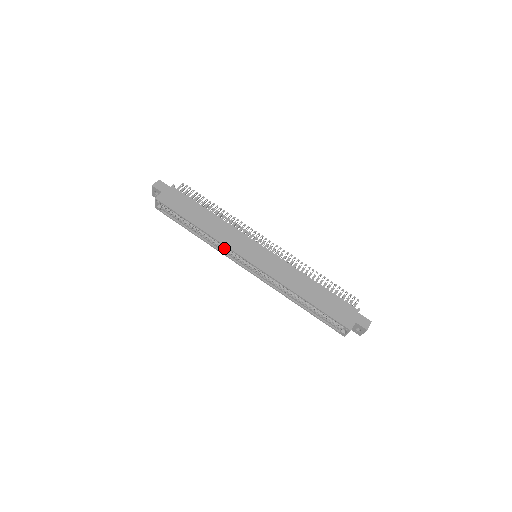
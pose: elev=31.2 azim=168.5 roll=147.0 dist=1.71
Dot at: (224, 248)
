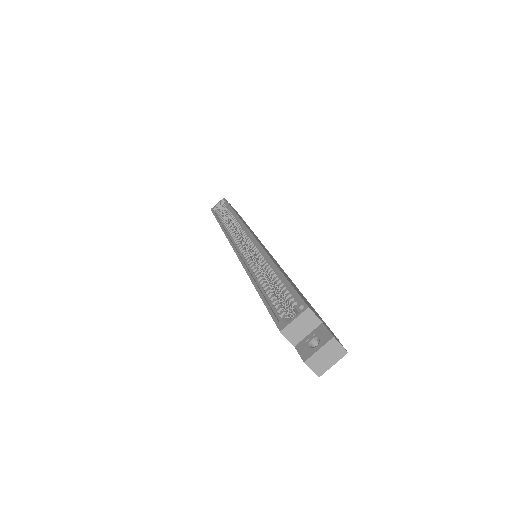
Dot at: (235, 233)
